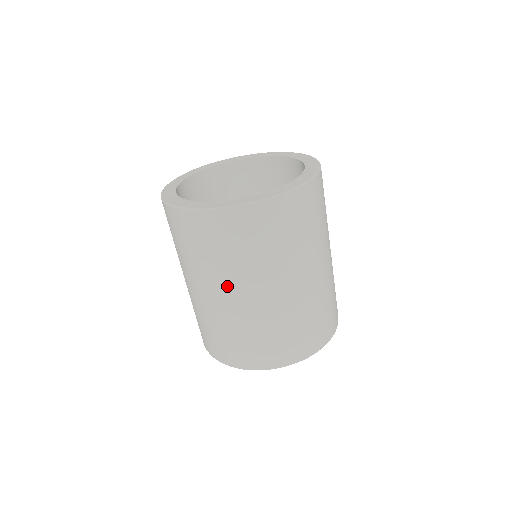
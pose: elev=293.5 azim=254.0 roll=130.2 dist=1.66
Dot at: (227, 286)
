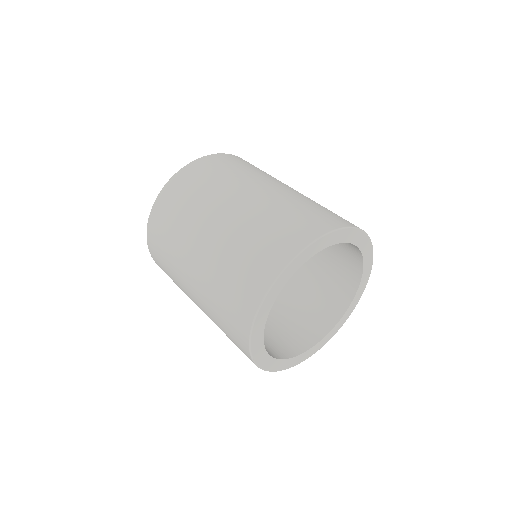
Dot at: (212, 211)
